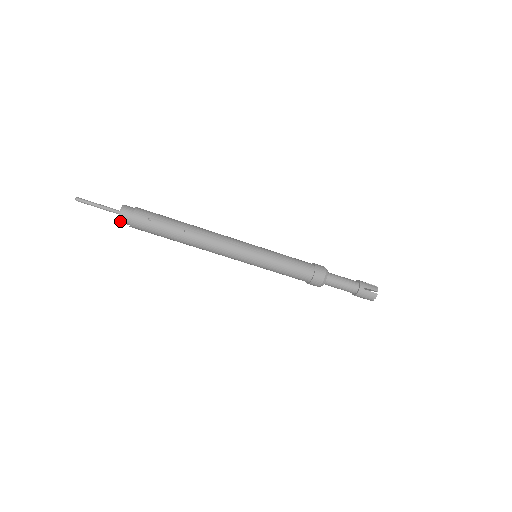
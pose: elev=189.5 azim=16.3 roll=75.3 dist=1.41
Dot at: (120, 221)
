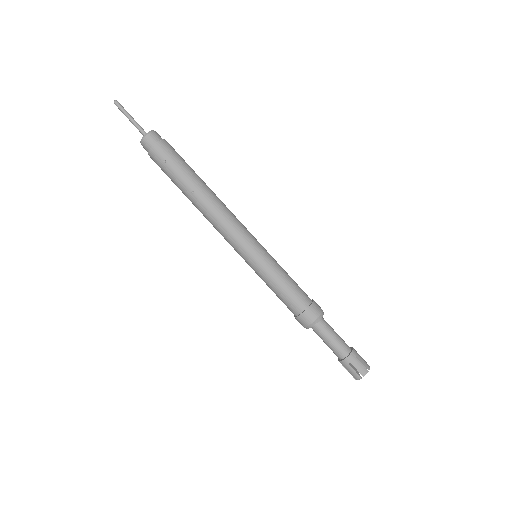
Dot at: occluded
